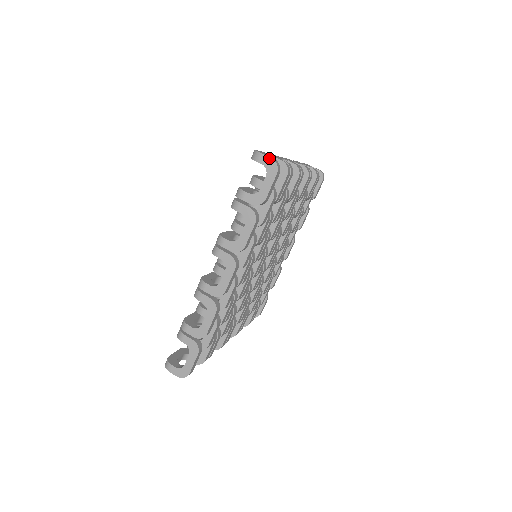
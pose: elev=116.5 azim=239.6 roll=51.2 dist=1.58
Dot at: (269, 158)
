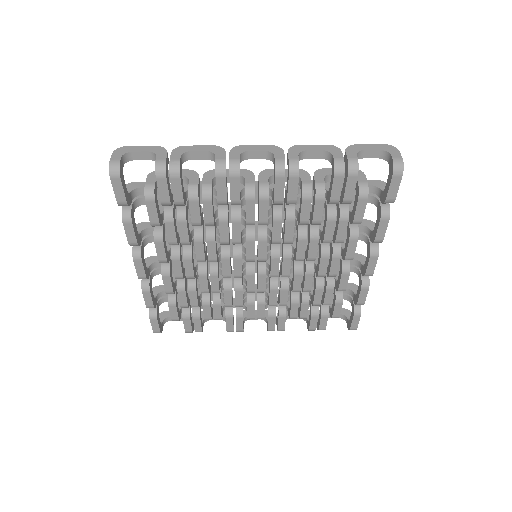
Dot at: (110, 160)
